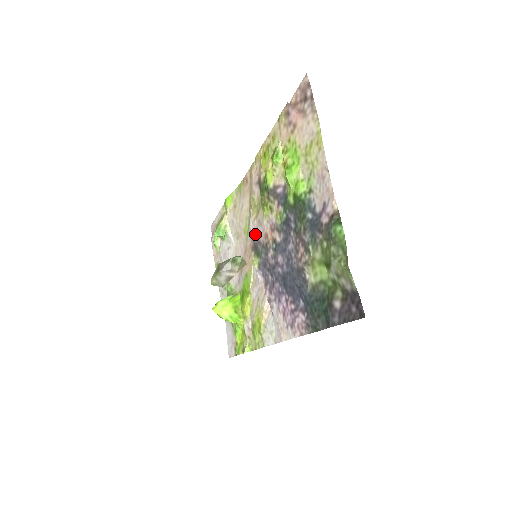
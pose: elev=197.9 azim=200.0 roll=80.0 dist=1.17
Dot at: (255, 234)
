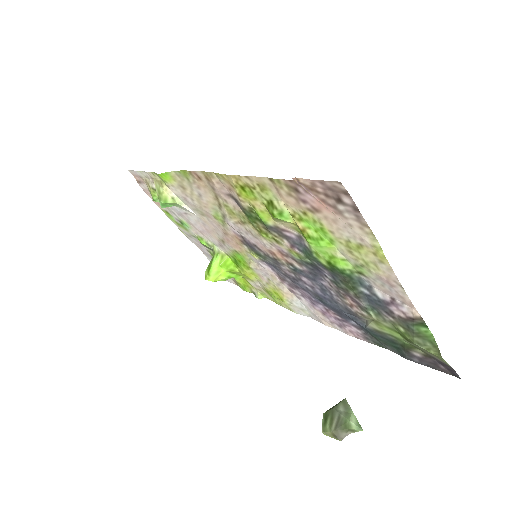
Dot at: (243, 235)
